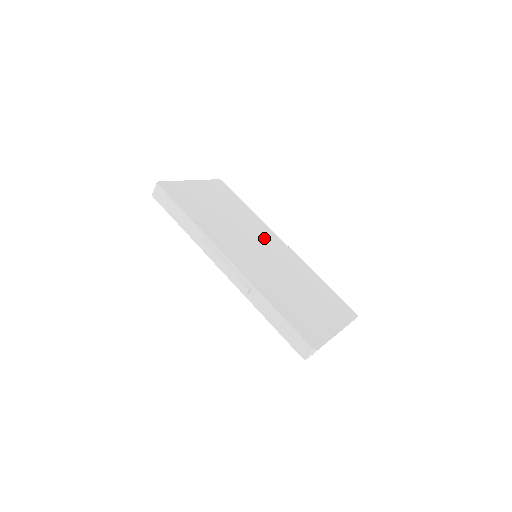
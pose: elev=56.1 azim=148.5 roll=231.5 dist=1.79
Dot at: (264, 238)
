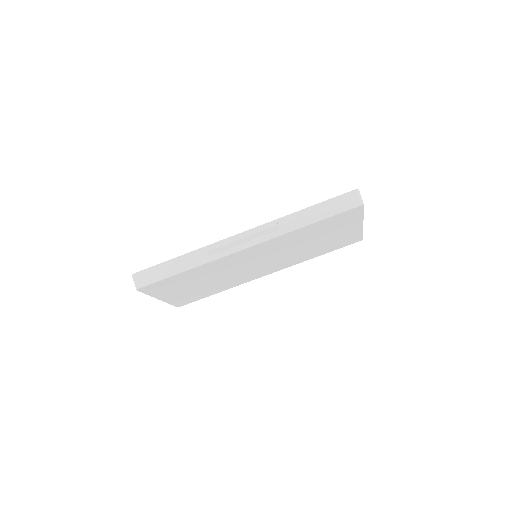
Dot at: occluded
